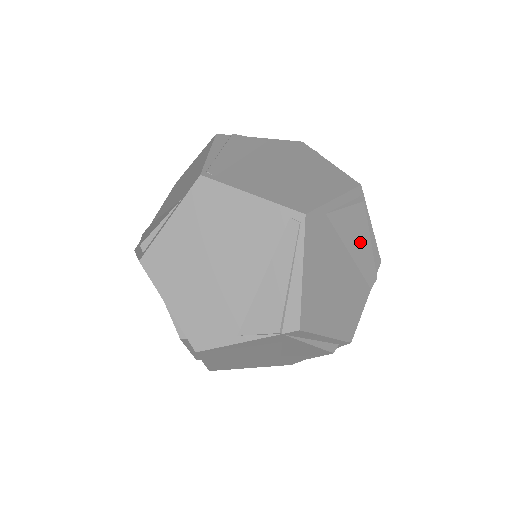
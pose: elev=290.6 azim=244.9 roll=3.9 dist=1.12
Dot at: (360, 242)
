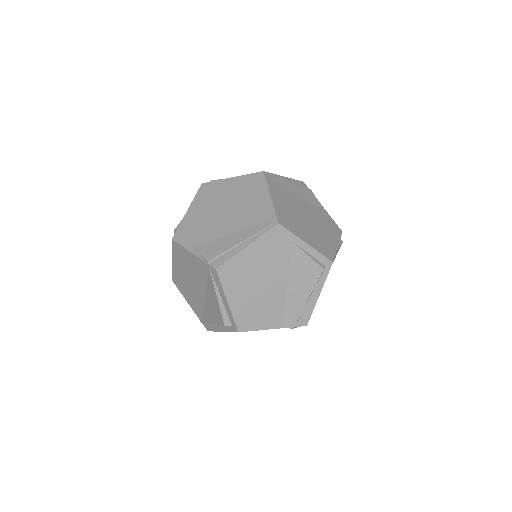
Dot at: (301, 288)
